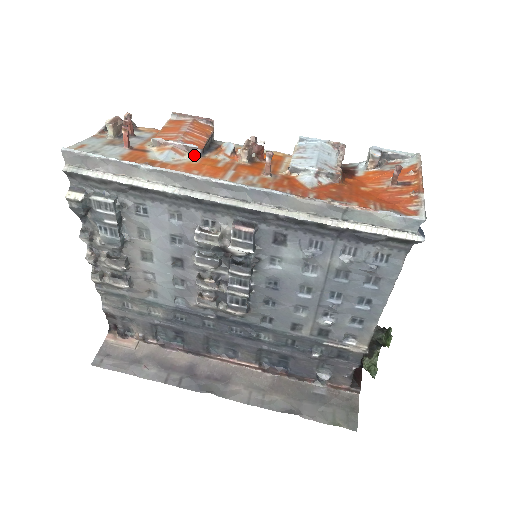
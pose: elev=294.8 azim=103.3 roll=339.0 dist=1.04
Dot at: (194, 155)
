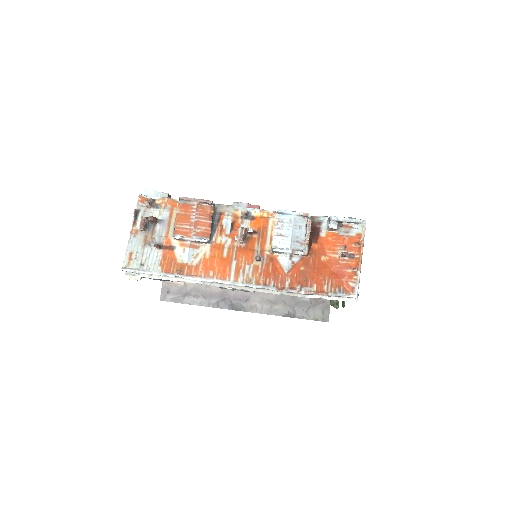
Dot at: (205, 244)
